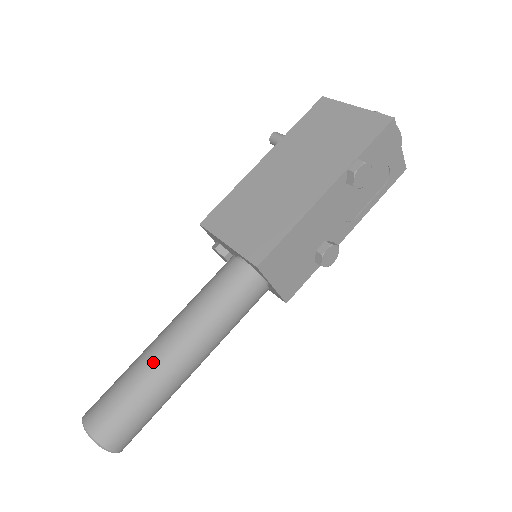
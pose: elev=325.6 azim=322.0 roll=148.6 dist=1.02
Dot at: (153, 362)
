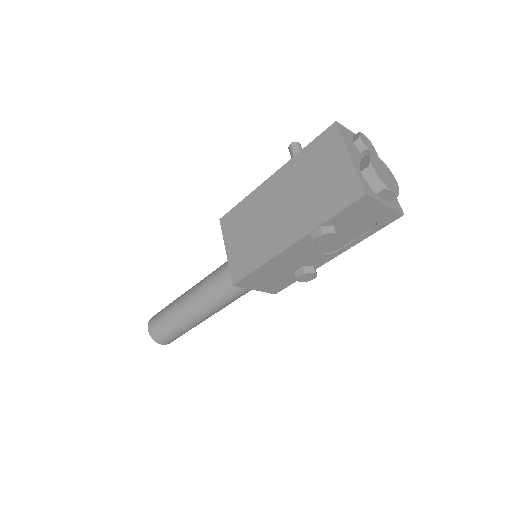
Dot at: (179, 310)
